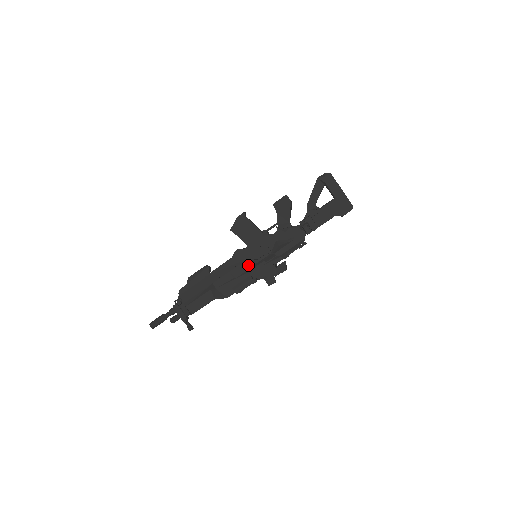
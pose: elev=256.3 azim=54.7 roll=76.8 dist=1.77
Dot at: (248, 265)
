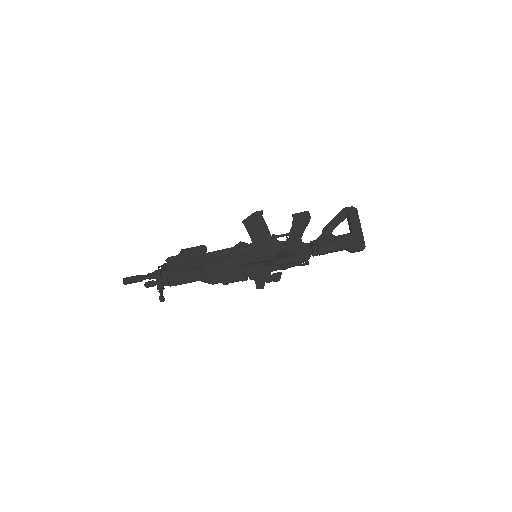
Dot at: (246, 260)
